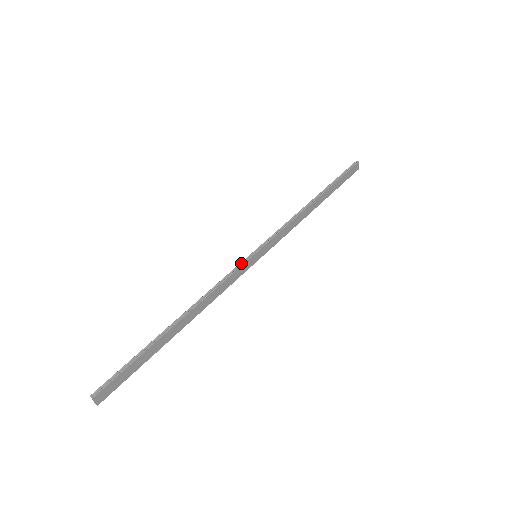
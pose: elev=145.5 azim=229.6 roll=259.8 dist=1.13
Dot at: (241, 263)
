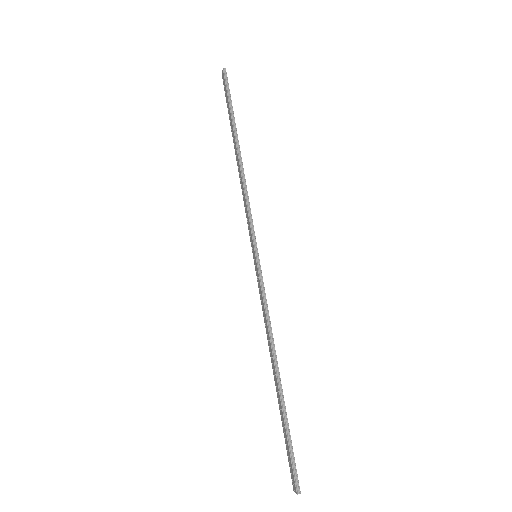
Dot at: (259, 276)
